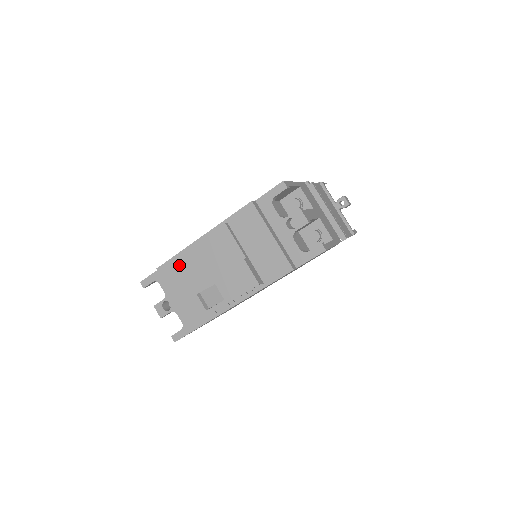
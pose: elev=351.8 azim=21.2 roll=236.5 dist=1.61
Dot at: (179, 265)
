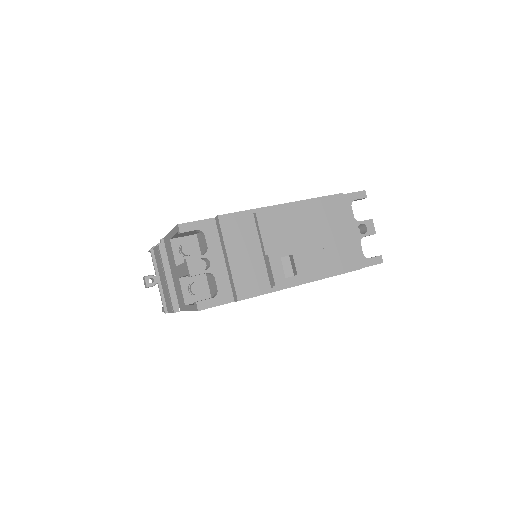
Dot at: (248, 222)
